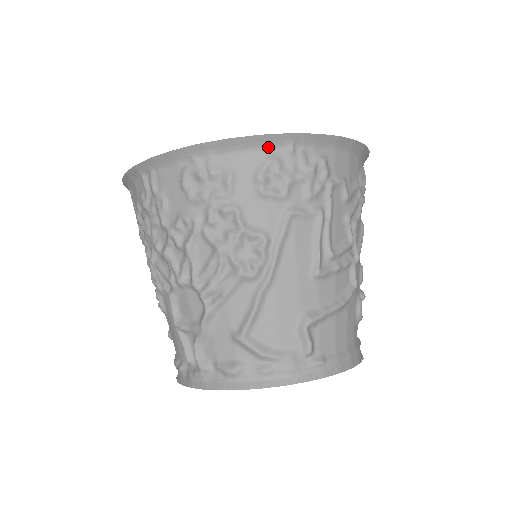
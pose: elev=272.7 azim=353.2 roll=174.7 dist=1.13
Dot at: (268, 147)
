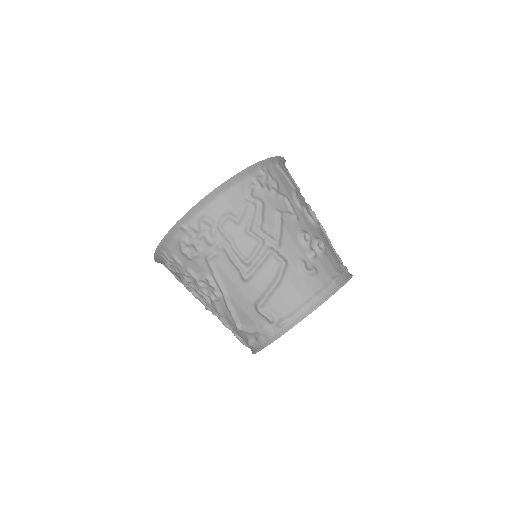
Dot at: (175, 235)
